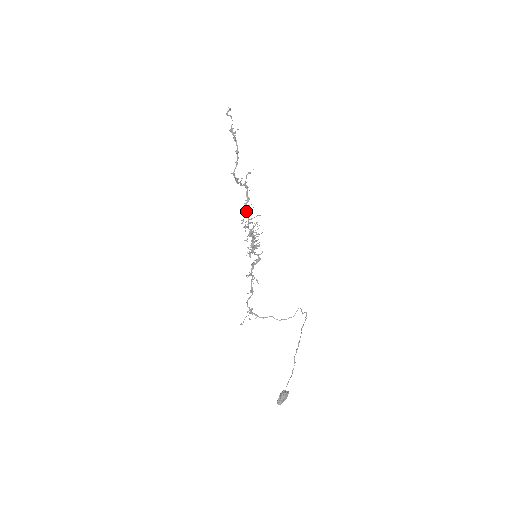
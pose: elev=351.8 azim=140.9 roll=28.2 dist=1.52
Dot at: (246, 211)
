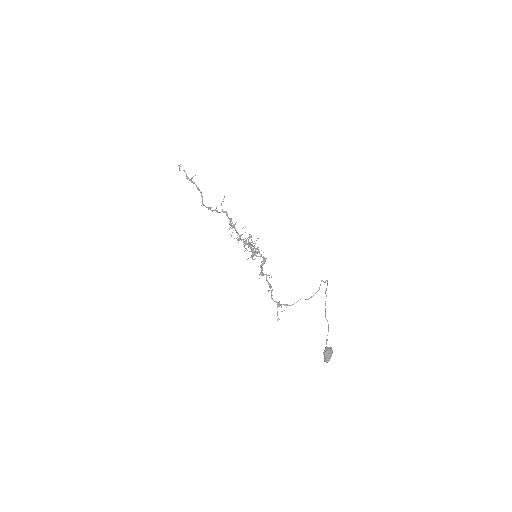
Dot at: (232, 228)
